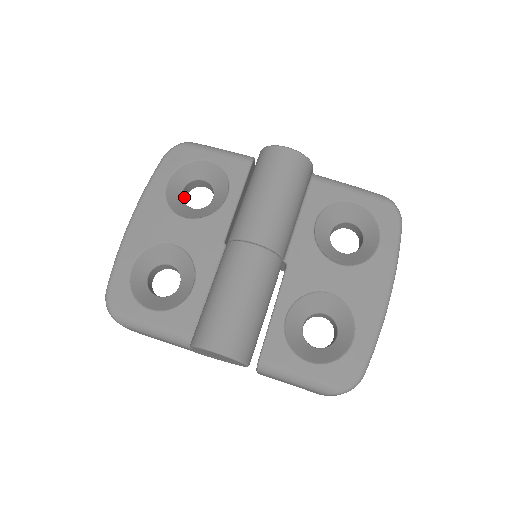
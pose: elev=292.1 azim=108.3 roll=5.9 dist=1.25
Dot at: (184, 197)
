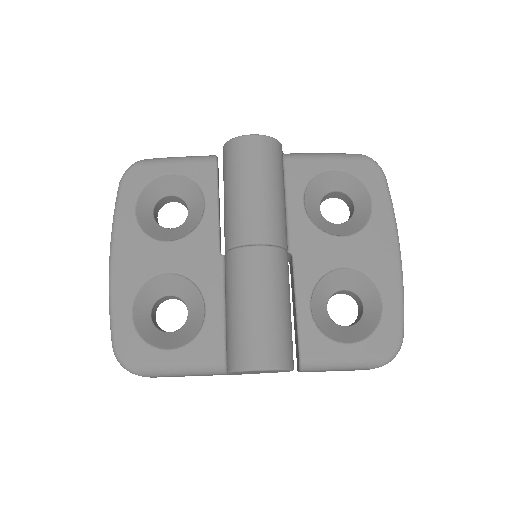
Dot at: (156, 220)
